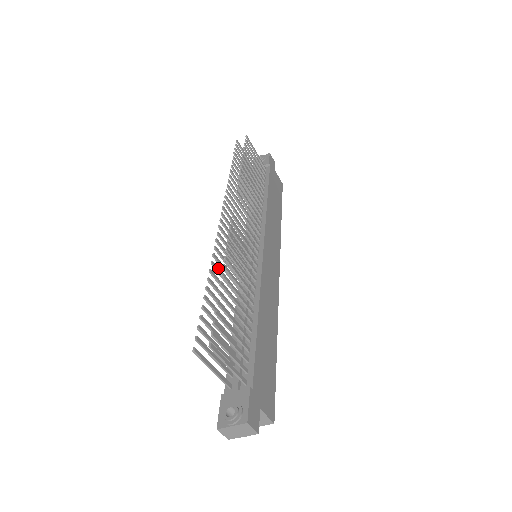
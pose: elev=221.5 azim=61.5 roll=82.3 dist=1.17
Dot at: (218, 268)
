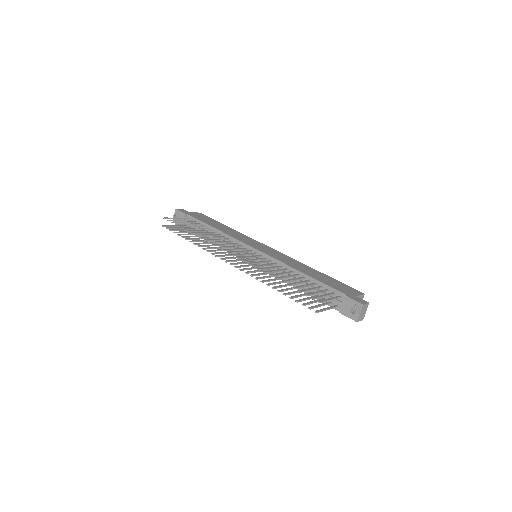
Dot at: (265, 280)
